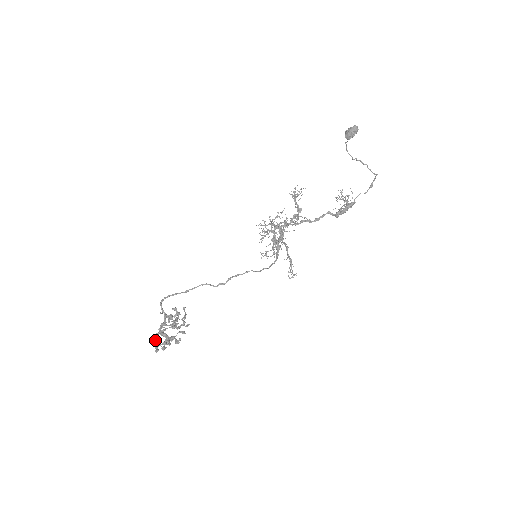
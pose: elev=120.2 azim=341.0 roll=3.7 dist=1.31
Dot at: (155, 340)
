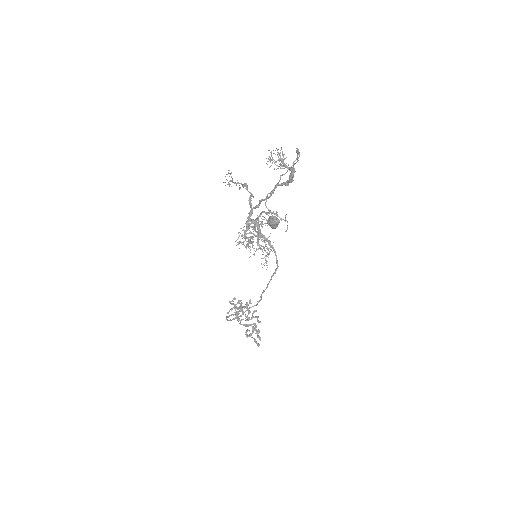
Dot at: (248, 336)
